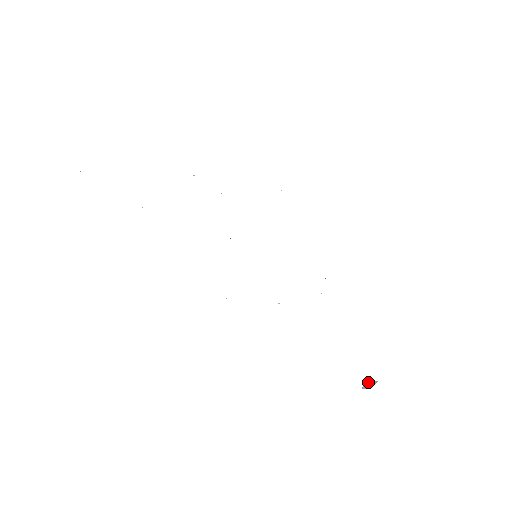
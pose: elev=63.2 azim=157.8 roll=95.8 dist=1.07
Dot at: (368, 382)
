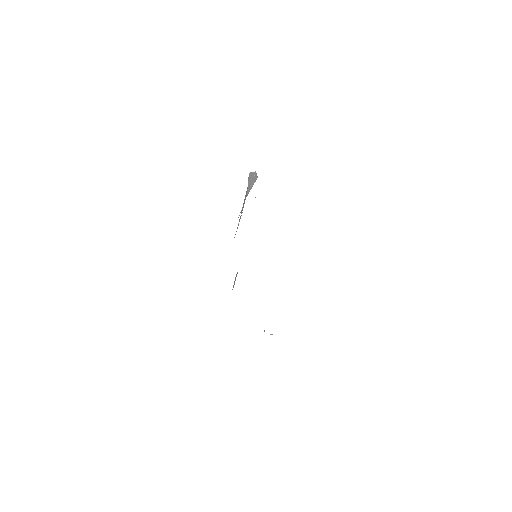
Dot at: (270, 334)
